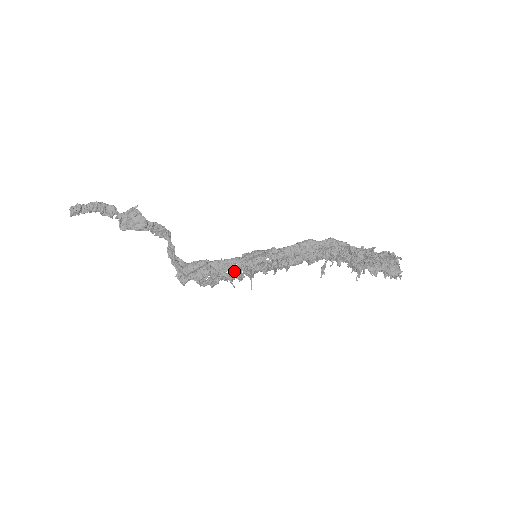
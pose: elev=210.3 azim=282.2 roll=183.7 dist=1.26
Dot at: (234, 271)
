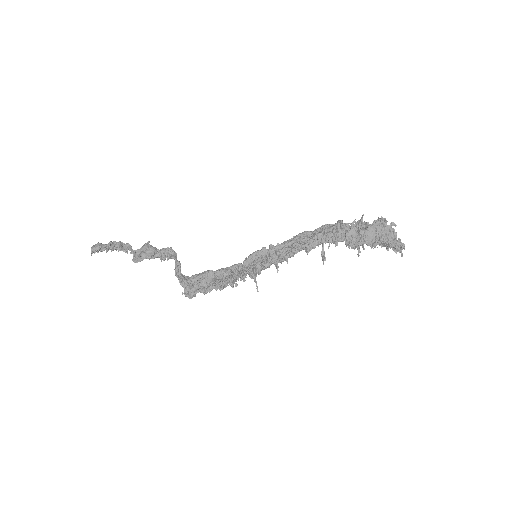
Dot at: (237, 274)
